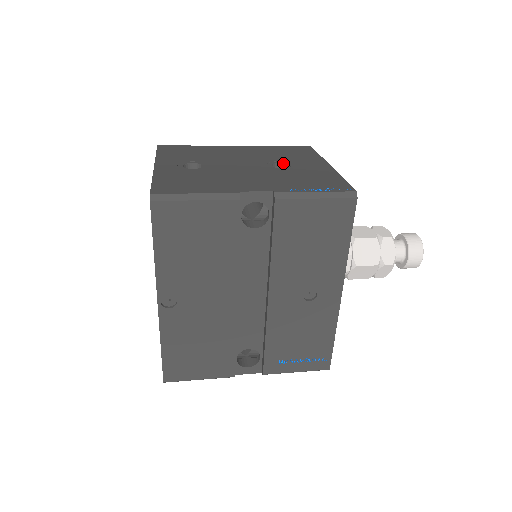
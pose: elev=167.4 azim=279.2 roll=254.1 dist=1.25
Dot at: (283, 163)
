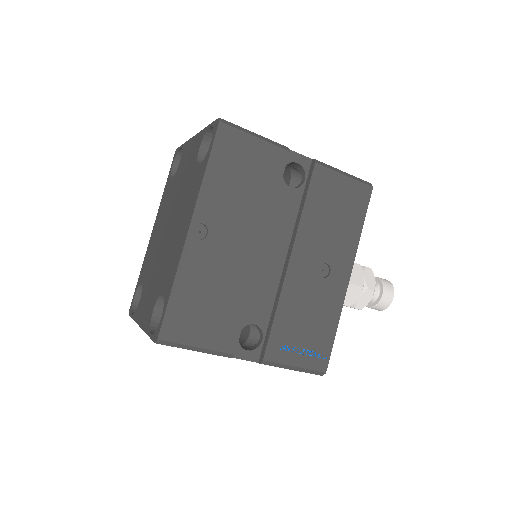
Dot at: occluded
